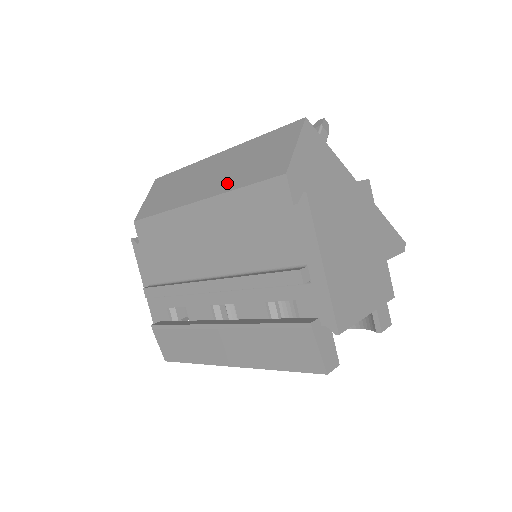
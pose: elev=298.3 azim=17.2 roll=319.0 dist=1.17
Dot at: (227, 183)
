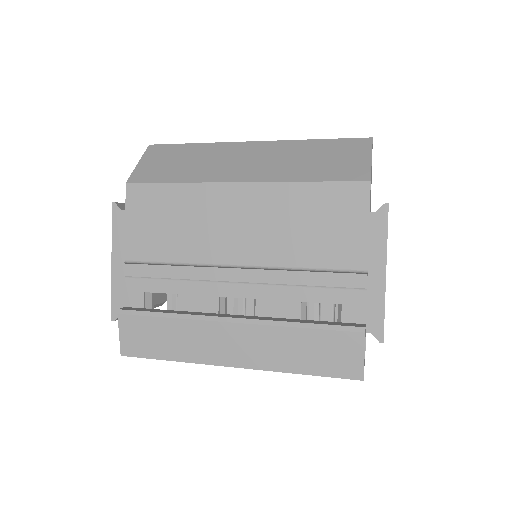
Dot at: (284, 173)
